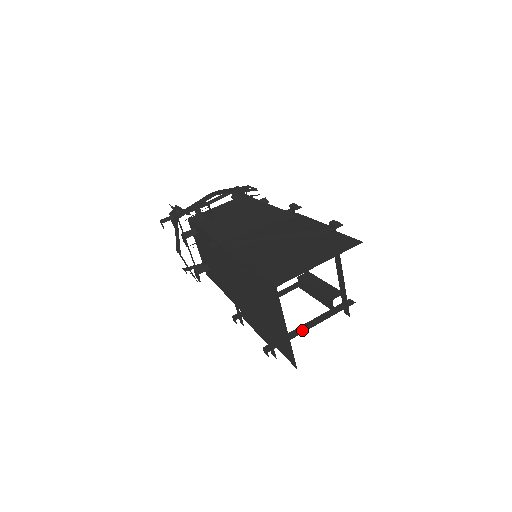
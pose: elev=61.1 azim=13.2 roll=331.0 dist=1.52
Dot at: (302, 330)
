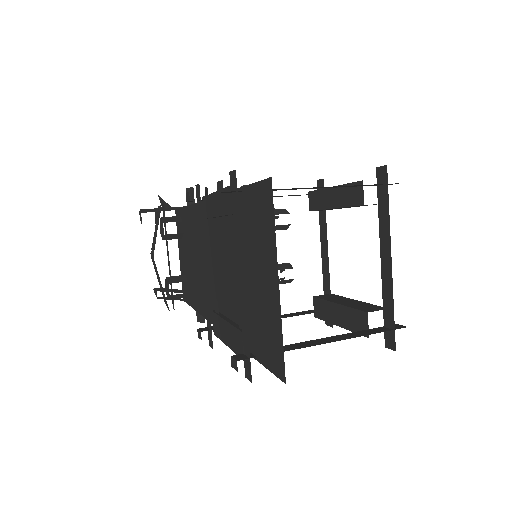
Dot at: (308, 344)
